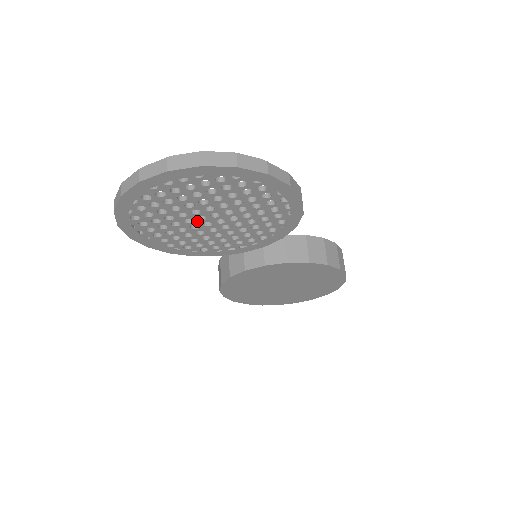
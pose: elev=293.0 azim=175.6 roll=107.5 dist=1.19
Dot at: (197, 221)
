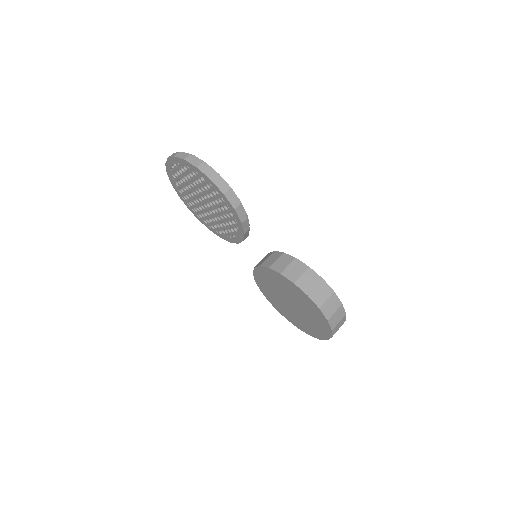
Dot at: (200, 202)
